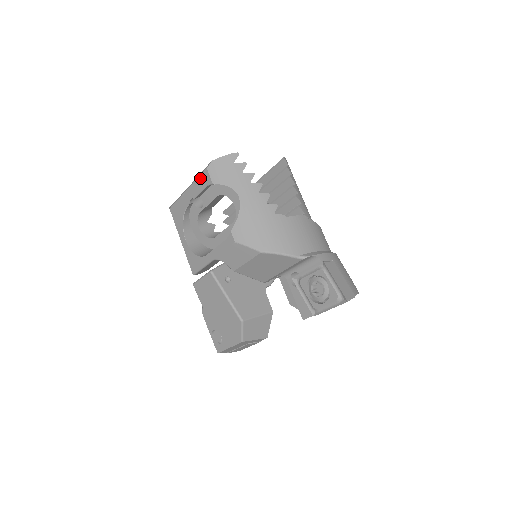
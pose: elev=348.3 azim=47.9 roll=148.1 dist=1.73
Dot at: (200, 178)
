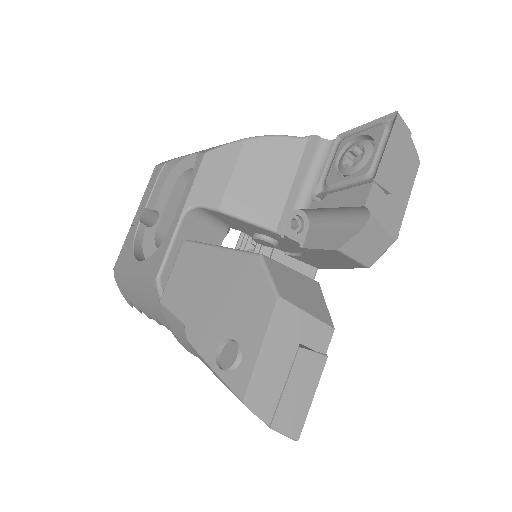
Dot at: (149, 183)
